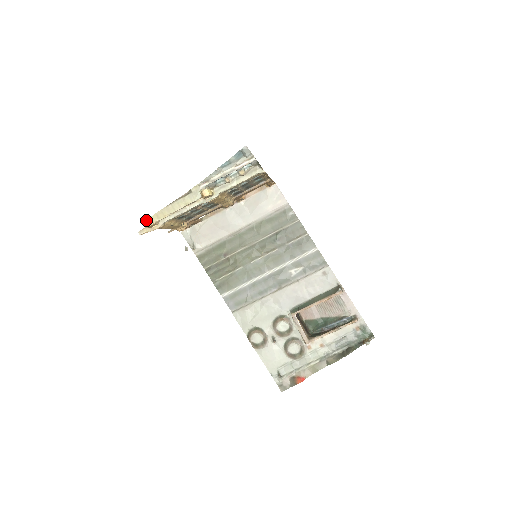
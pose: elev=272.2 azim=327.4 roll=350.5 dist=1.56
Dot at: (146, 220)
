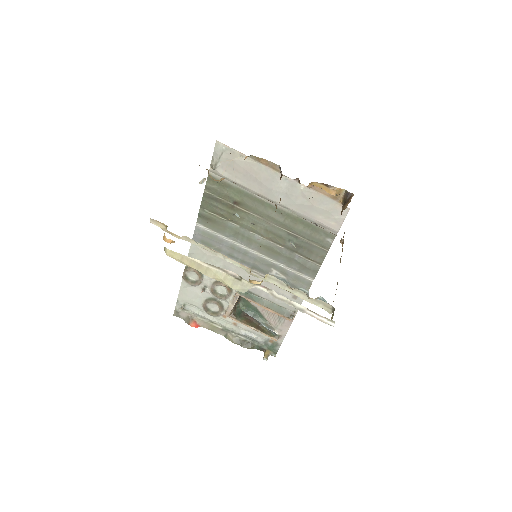
Dot at: (166, 248)
